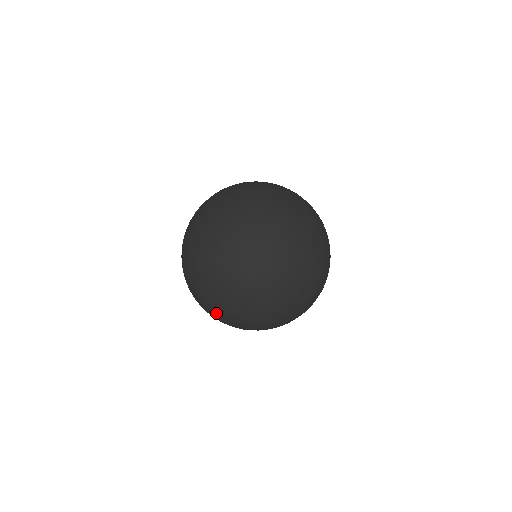
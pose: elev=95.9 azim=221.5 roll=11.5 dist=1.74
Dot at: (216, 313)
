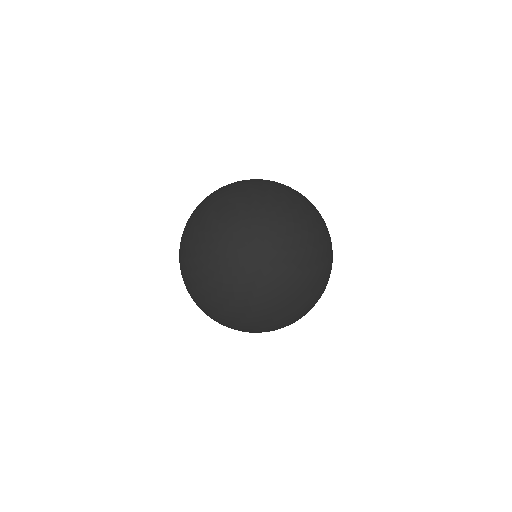
Dot at: (231, 323)
